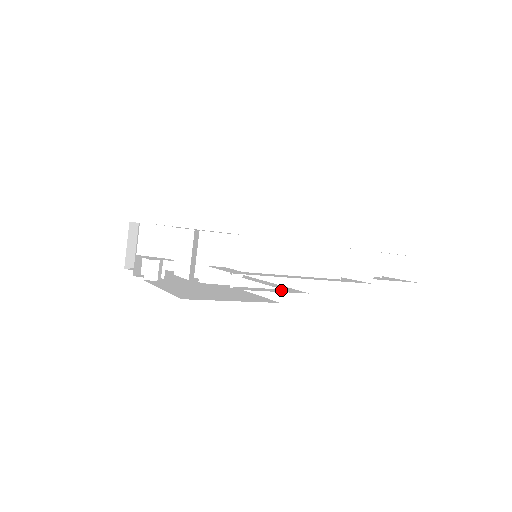
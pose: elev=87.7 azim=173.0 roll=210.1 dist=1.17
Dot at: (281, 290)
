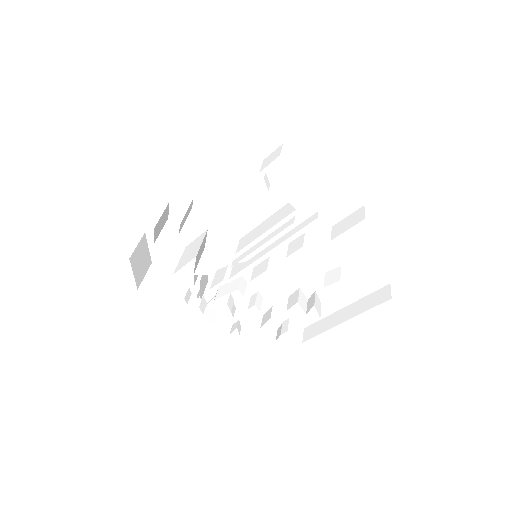
Dot at: occluded
